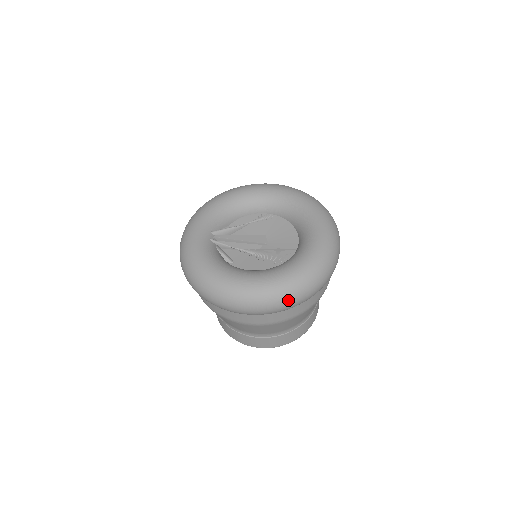
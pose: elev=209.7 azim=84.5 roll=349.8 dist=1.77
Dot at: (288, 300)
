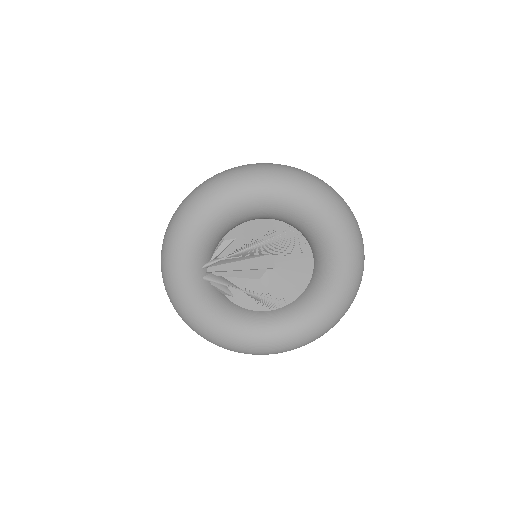
Dot at: occluded
